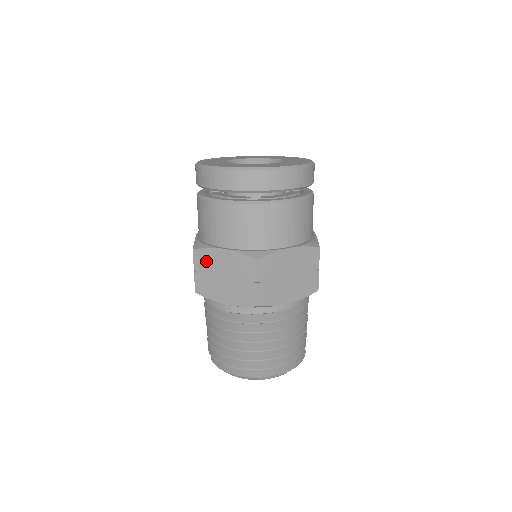
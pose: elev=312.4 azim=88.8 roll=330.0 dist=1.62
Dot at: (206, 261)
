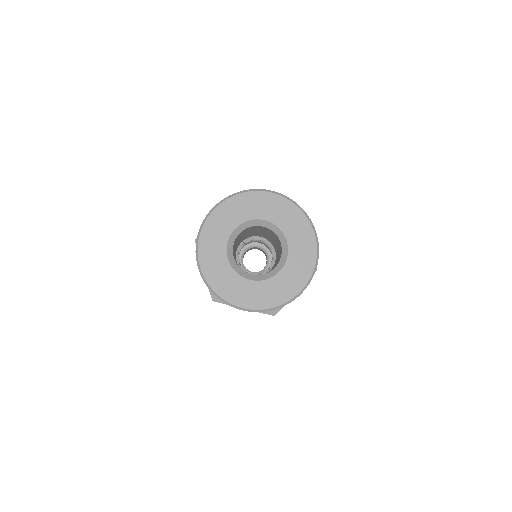
Dot at: occluded
